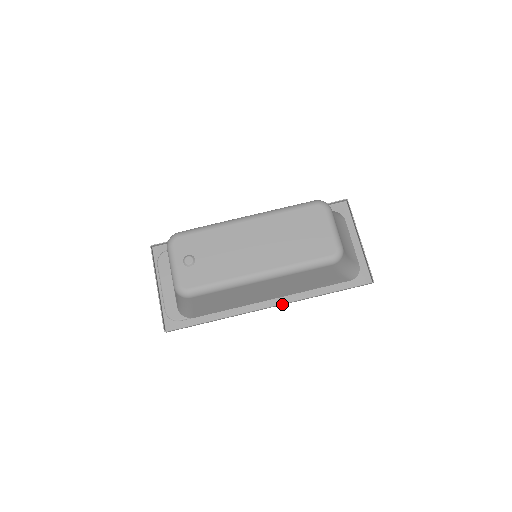
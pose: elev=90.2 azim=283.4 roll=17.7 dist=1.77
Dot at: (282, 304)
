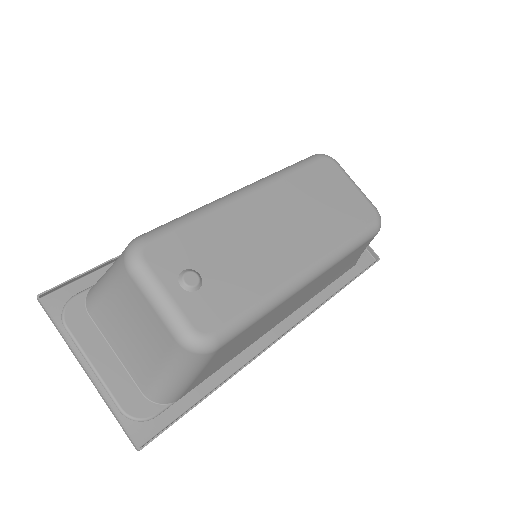
Dot at: (299, 323)
